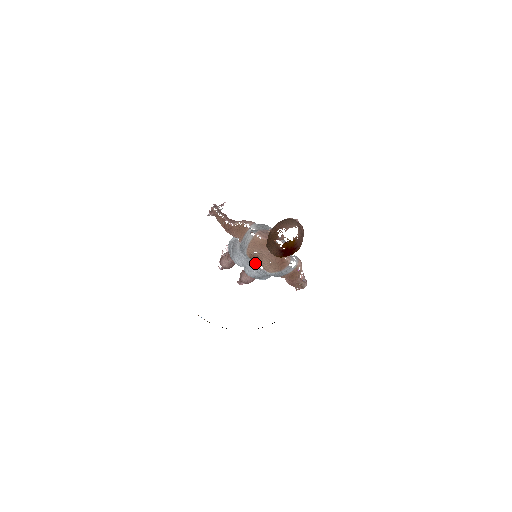
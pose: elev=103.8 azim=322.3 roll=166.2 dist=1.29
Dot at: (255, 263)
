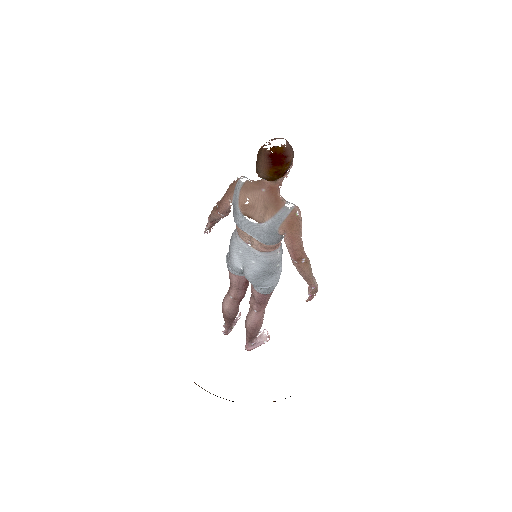
Dot at: (265, 329)
